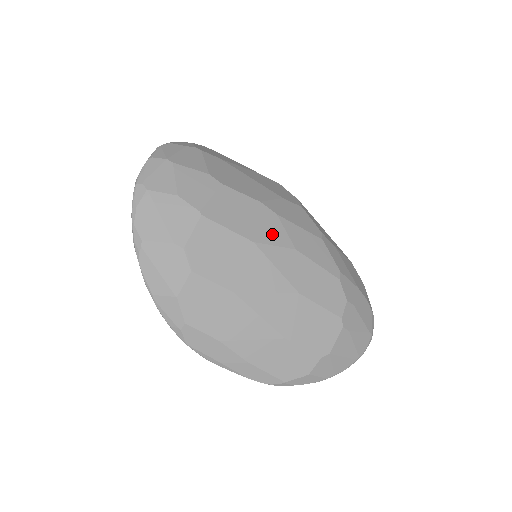
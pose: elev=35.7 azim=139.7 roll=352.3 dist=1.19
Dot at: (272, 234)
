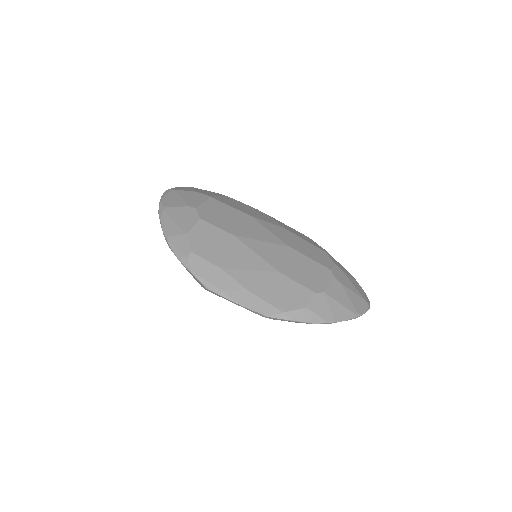
Dot at: (265, 219)
